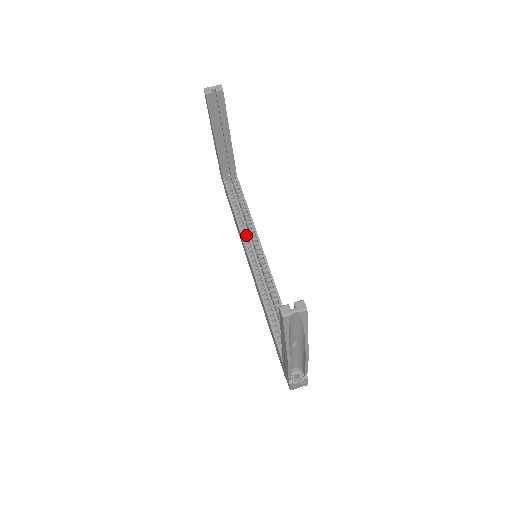
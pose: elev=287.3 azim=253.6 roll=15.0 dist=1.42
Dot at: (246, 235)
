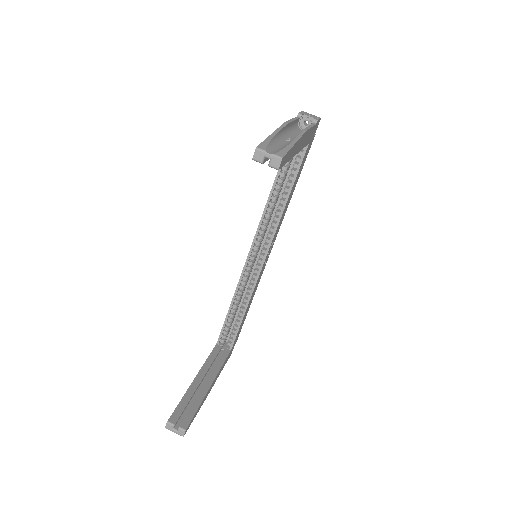
Dot at: (265, 225)
